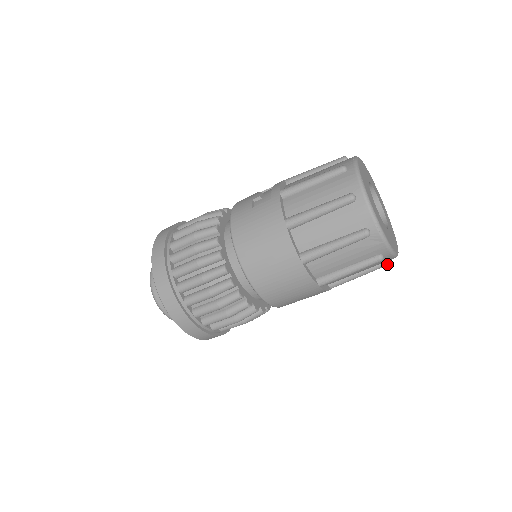
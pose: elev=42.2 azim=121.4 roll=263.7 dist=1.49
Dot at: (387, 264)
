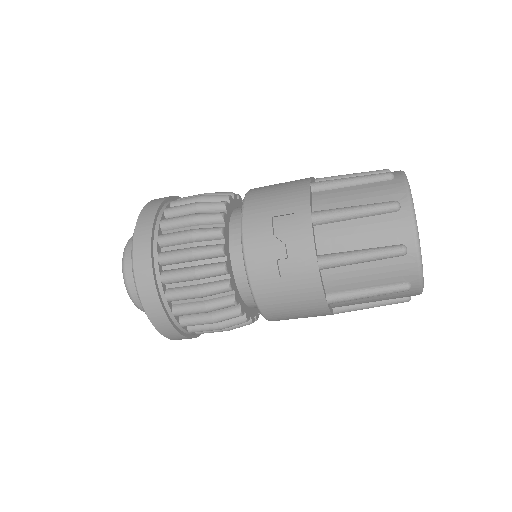
Dot at: occluded
